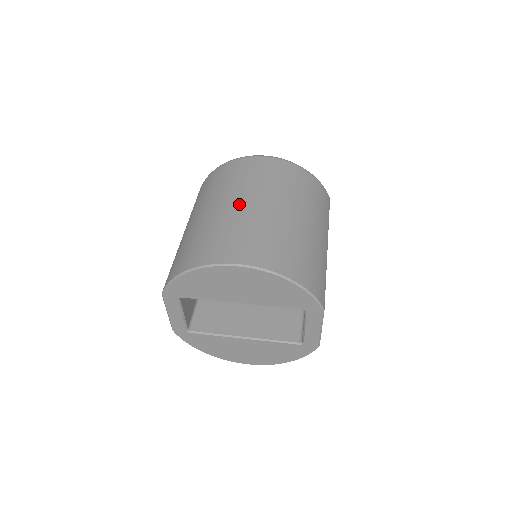
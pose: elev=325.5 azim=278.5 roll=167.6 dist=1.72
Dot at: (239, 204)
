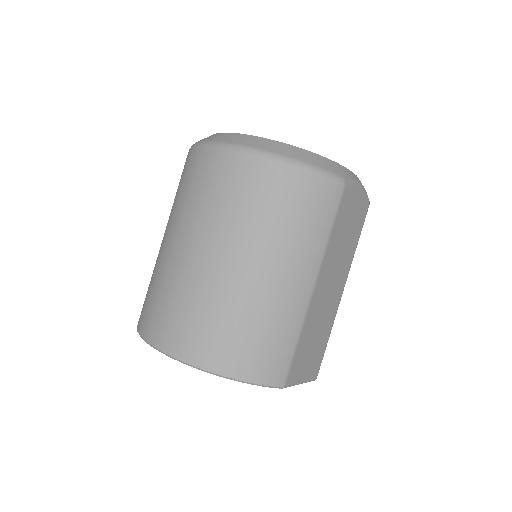
Dot at: (183, 249)
